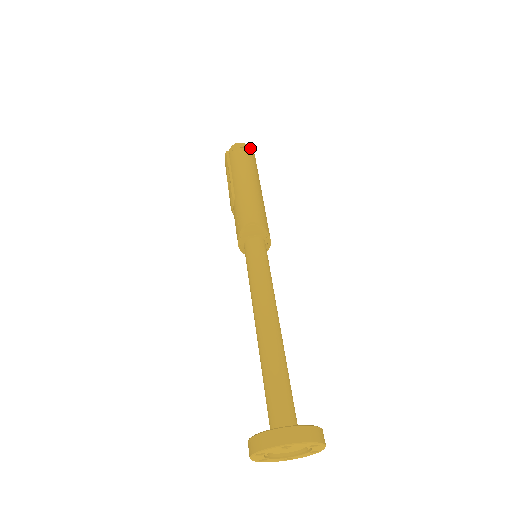
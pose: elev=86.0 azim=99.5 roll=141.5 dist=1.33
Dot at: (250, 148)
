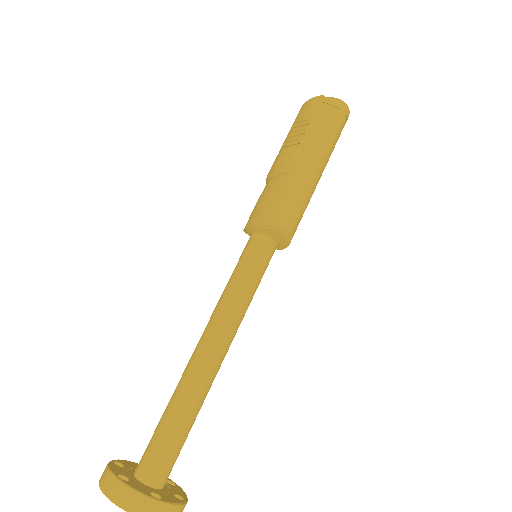
Dot at: occluded
